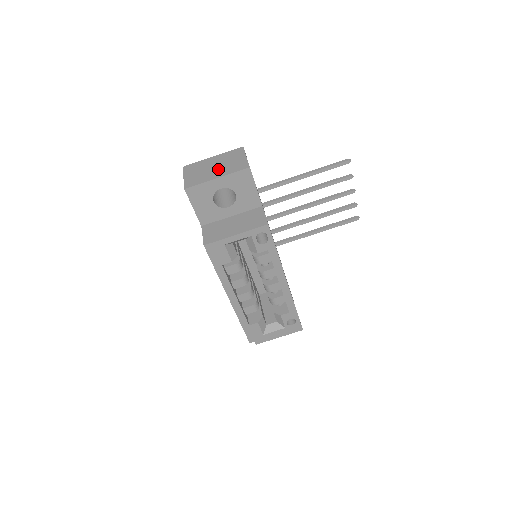
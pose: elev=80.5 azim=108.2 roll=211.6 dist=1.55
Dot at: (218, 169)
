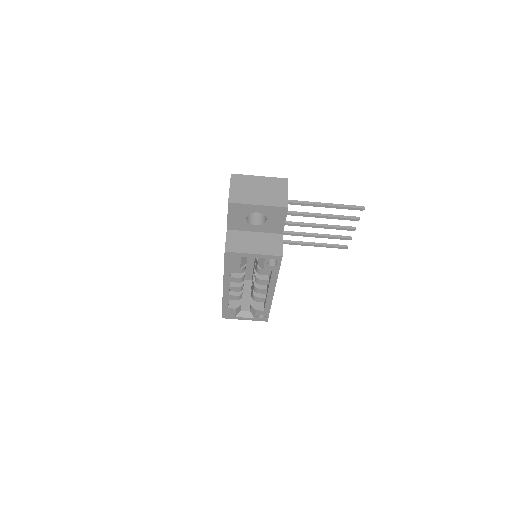
Dot at: (261, 195)
